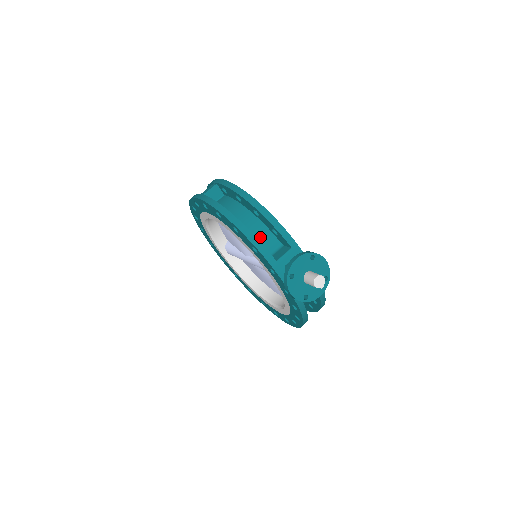
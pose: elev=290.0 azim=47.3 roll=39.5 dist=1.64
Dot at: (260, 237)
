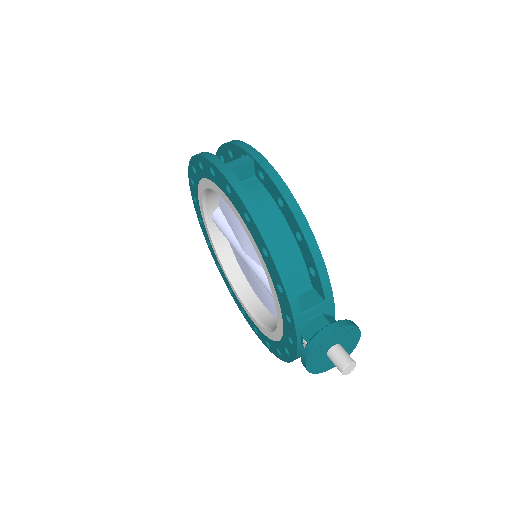
Dot at: (290, 269)
